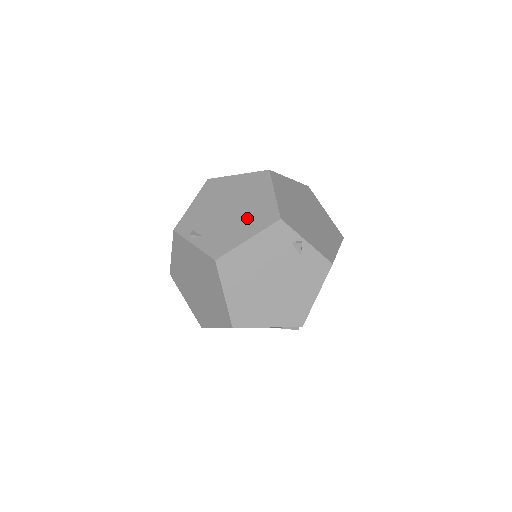
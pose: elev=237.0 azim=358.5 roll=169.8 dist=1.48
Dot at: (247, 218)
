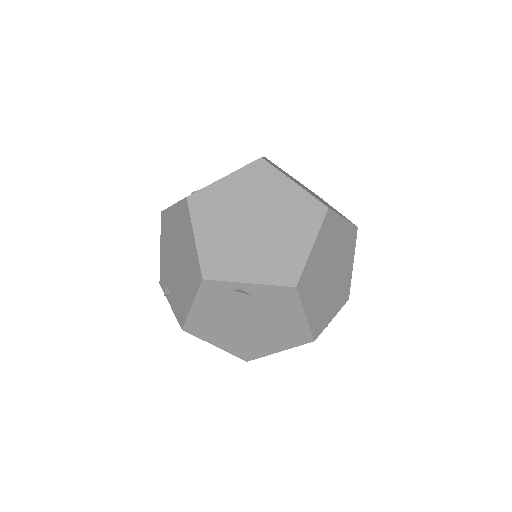
Dot at: (186, 275)
